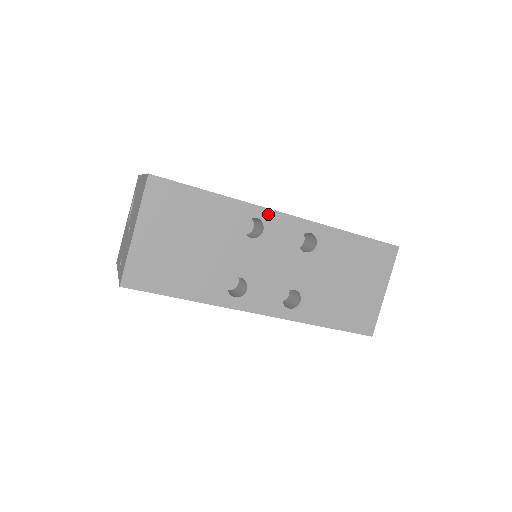
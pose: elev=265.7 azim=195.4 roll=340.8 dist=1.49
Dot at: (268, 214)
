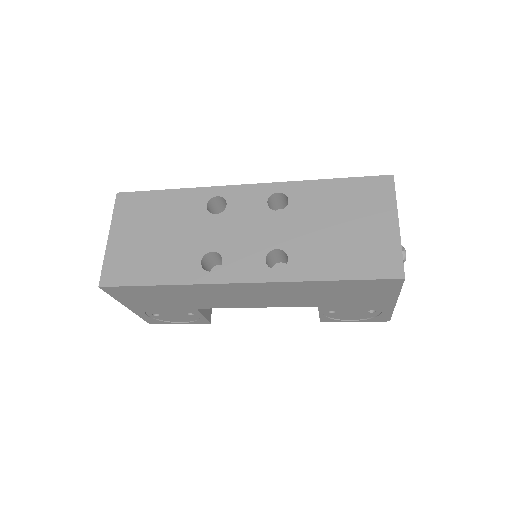
Dot at: (228, 190)
